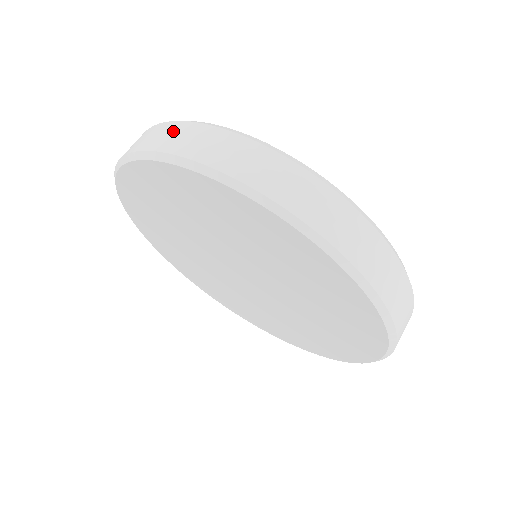
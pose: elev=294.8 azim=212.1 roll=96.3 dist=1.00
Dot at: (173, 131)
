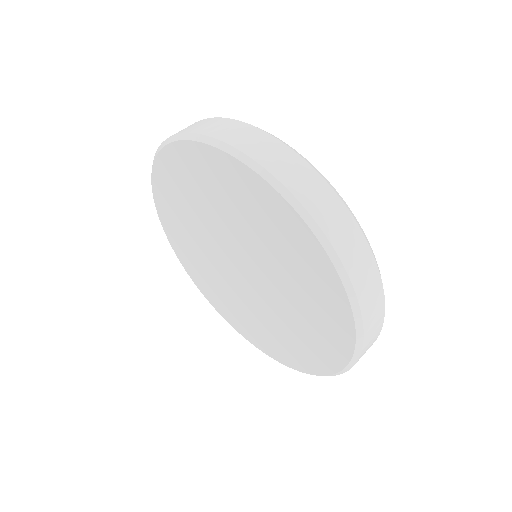
Dot at: (261, 140)
